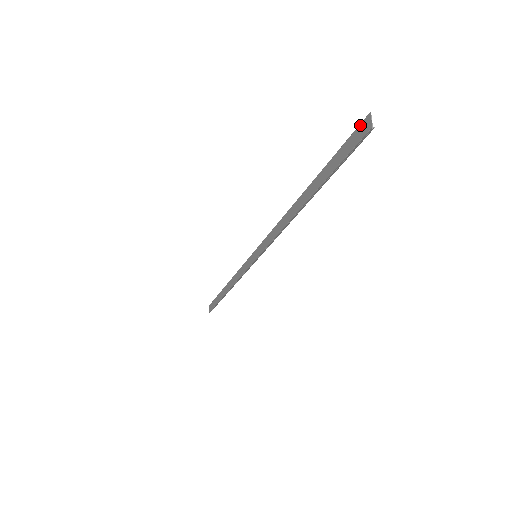
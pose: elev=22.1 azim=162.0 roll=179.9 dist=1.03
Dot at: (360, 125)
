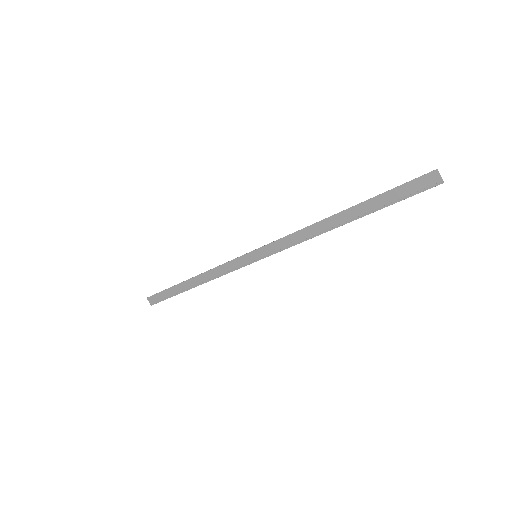
Dot at: (425, 176)
